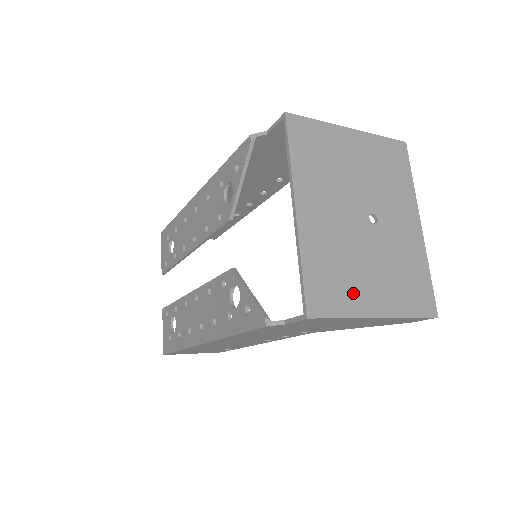
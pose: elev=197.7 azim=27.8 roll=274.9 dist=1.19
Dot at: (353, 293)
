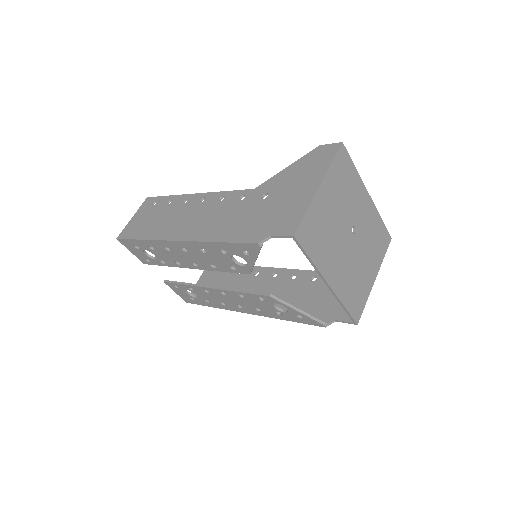
Dot at: (364, 285)
